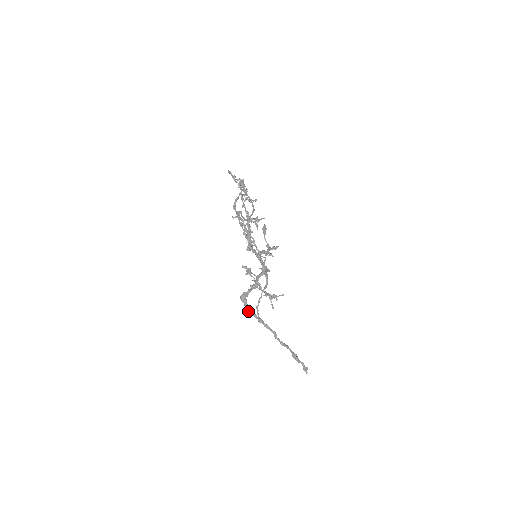
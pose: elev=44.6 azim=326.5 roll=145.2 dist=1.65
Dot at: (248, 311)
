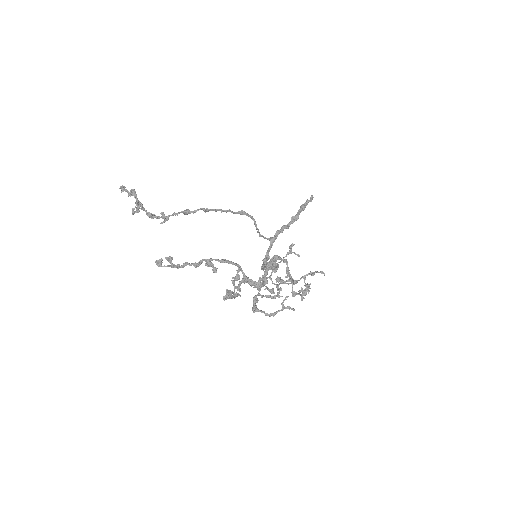
Dot at: (268, 259)
